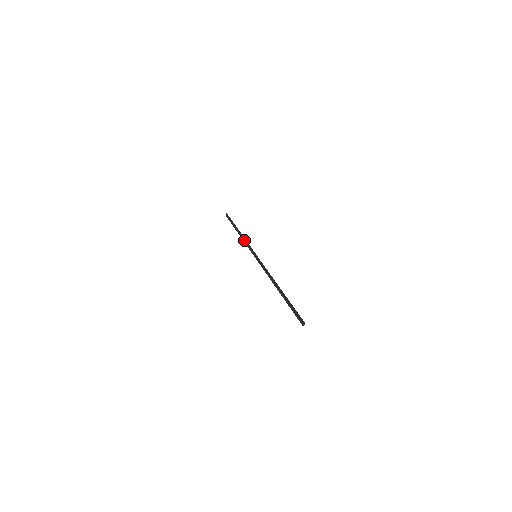
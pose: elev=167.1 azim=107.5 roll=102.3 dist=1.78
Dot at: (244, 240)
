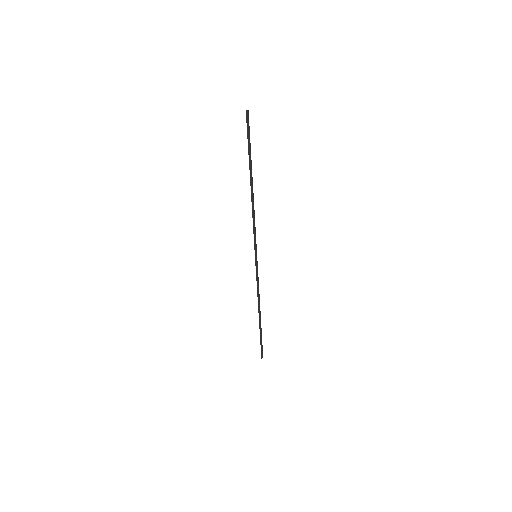
Dot at: (258, 294)
